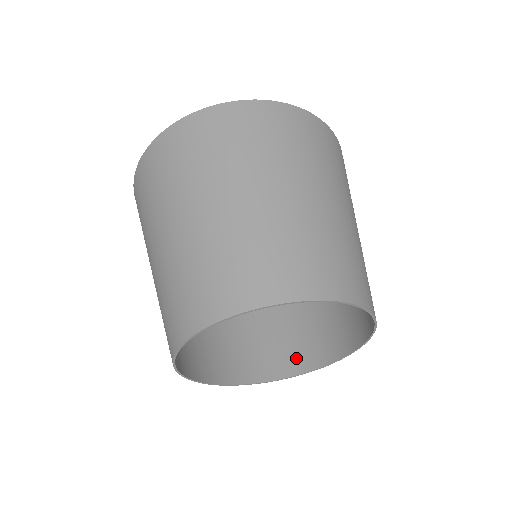
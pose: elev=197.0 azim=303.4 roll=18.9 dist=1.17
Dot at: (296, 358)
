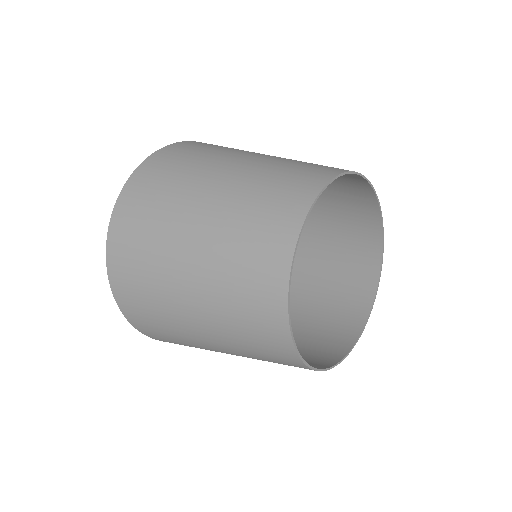
Dot at: (309, 364)
